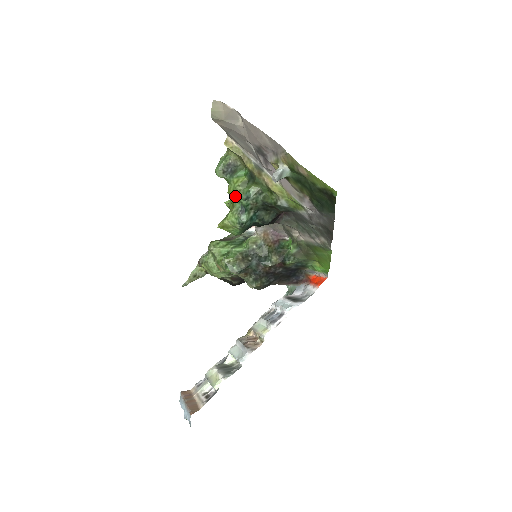
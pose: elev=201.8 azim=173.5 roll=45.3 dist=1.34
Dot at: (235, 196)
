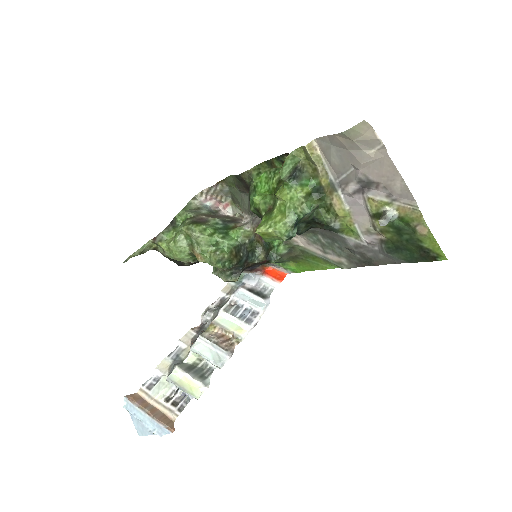
Dot at: (291, 205)
